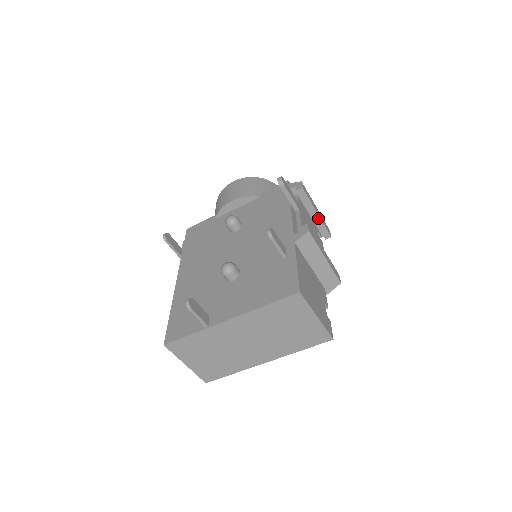
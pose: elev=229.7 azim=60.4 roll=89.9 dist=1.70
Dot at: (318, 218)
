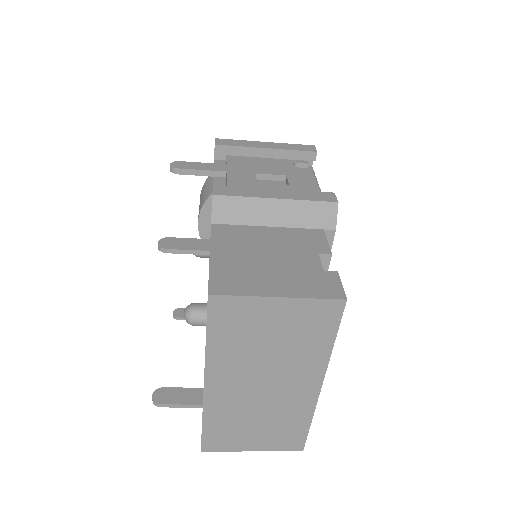
Dot at: (275, 152)
